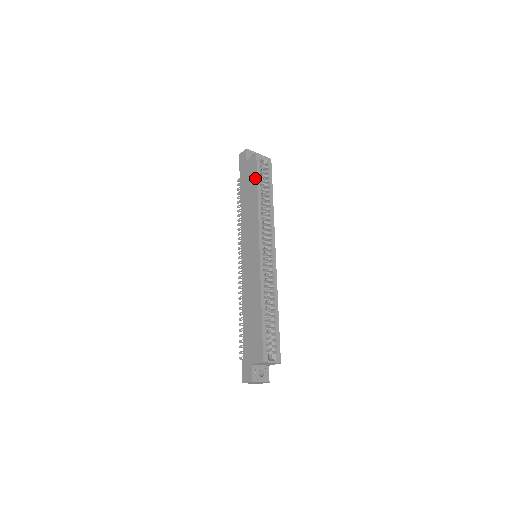
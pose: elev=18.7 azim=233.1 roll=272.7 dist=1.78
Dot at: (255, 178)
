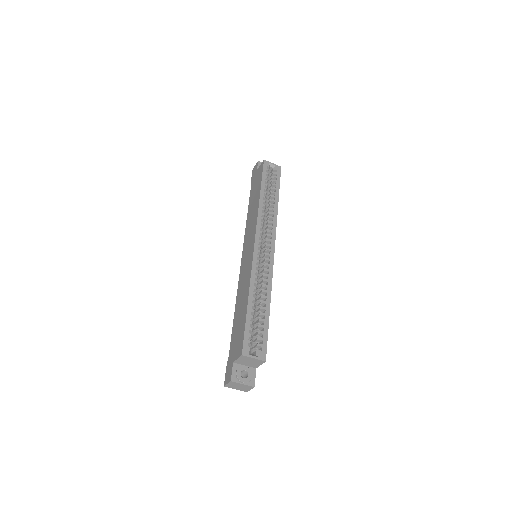
Dot at: (260, 181)
